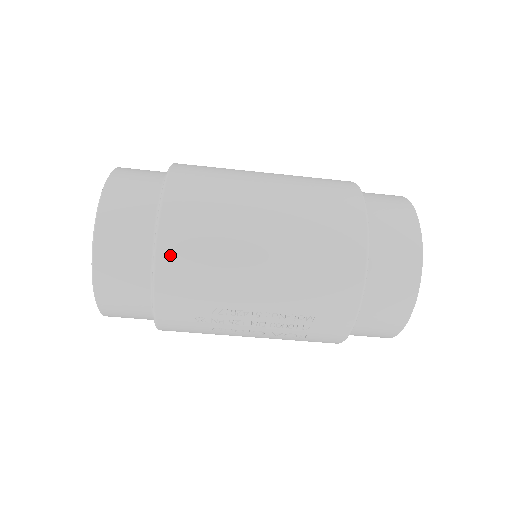
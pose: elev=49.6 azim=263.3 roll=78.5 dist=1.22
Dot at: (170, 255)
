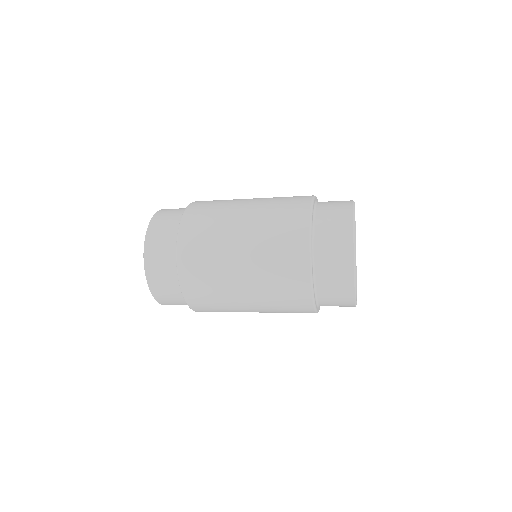
Dot at: occluded
